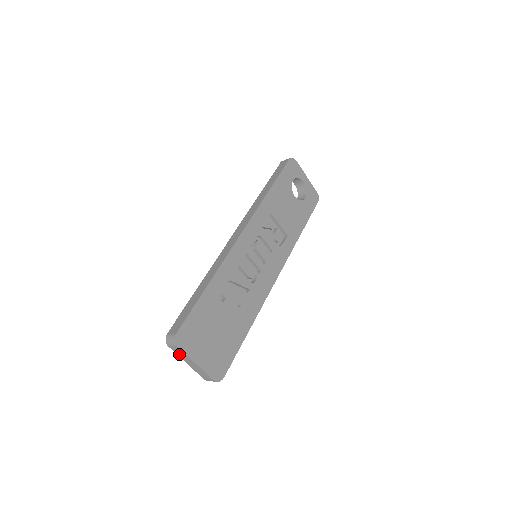
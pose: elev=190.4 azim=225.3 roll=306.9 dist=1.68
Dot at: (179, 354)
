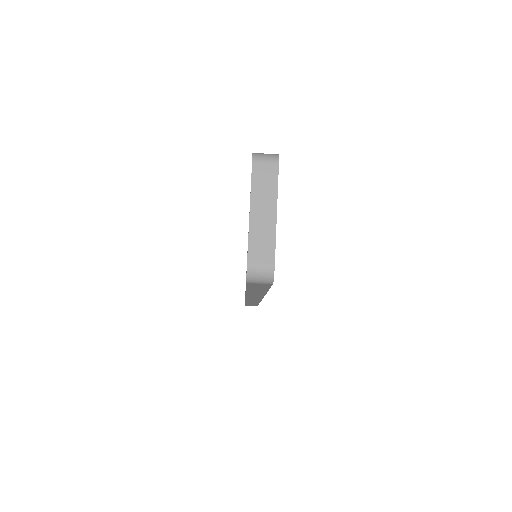
Dot at: (258, 185)
